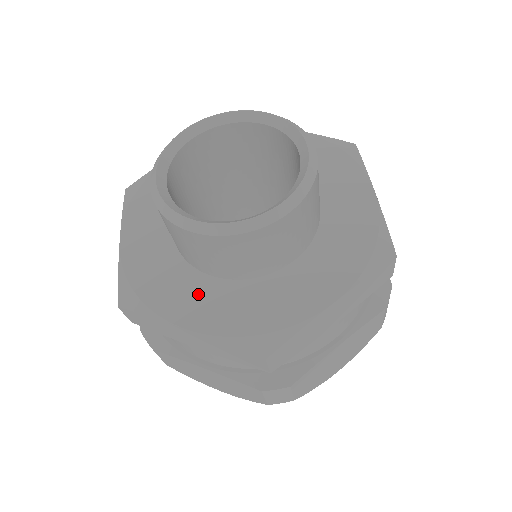
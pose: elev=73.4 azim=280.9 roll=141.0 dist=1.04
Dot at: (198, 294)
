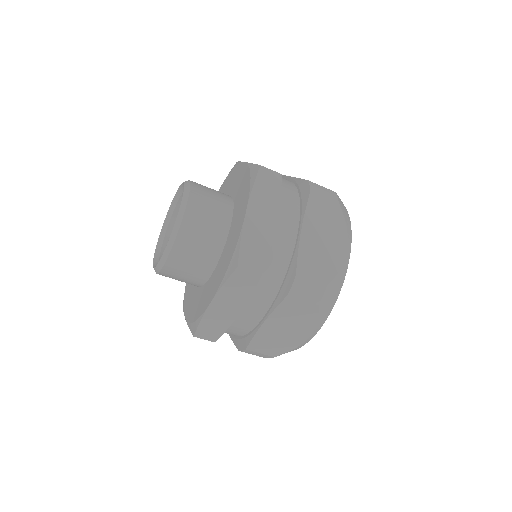
Dot at: (210, 287)
